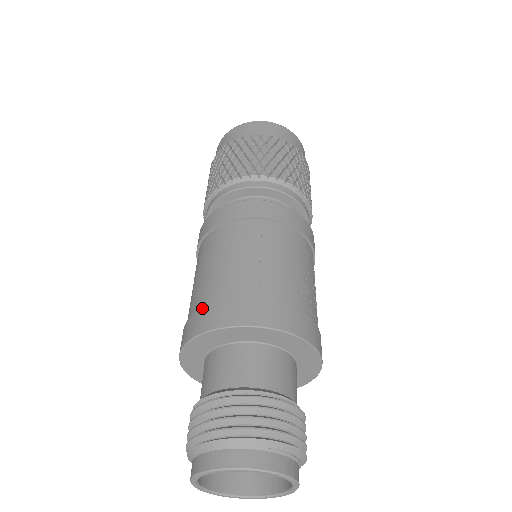
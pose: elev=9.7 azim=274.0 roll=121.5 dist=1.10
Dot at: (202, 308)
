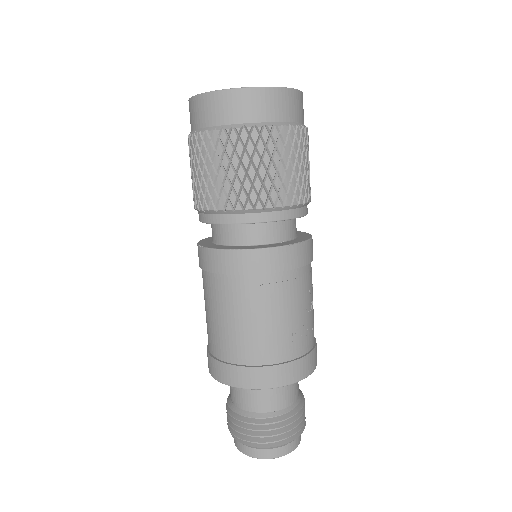
Dot at: (217, 356)
